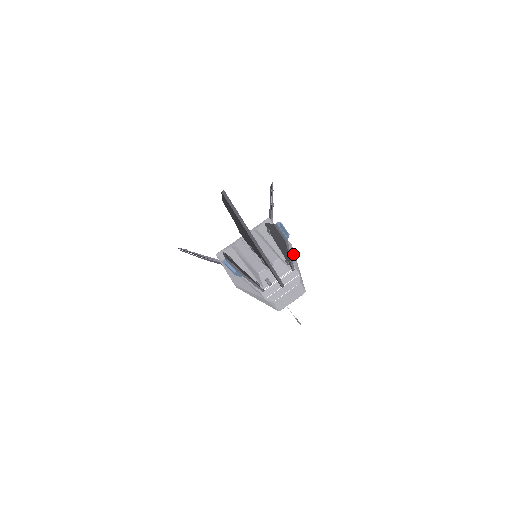
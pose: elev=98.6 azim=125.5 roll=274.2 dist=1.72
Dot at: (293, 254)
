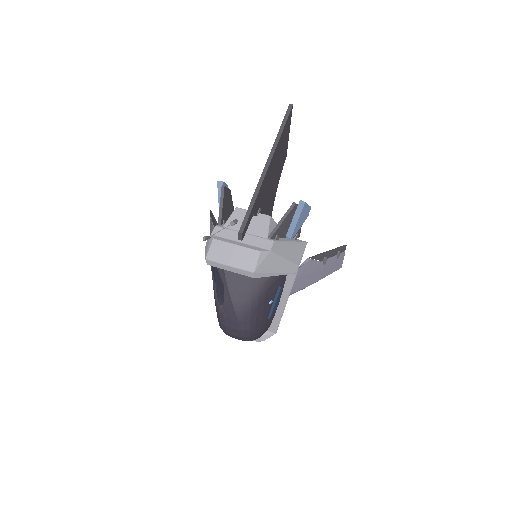
Dot at: (289, 258)
